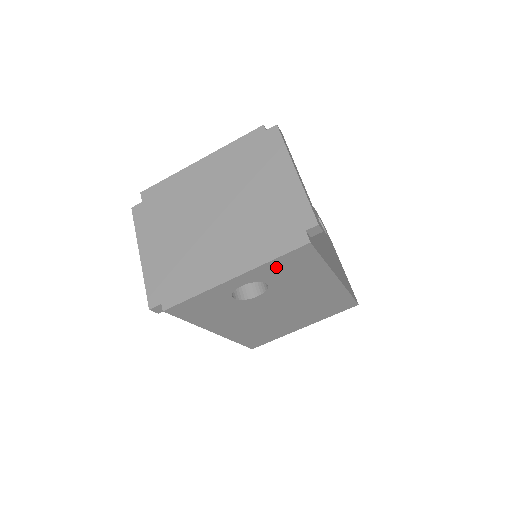
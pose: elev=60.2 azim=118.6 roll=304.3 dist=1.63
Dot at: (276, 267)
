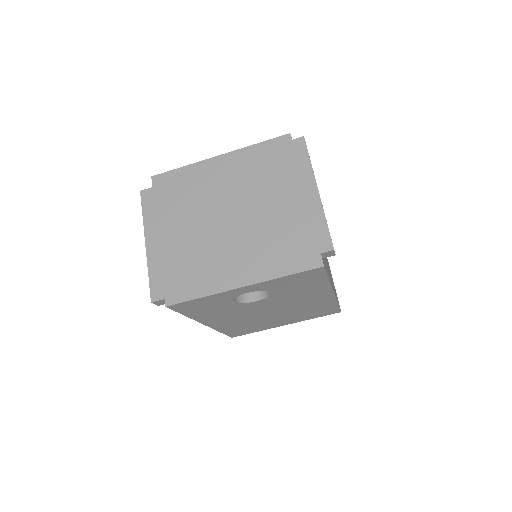
Dot at: (284, 281)
